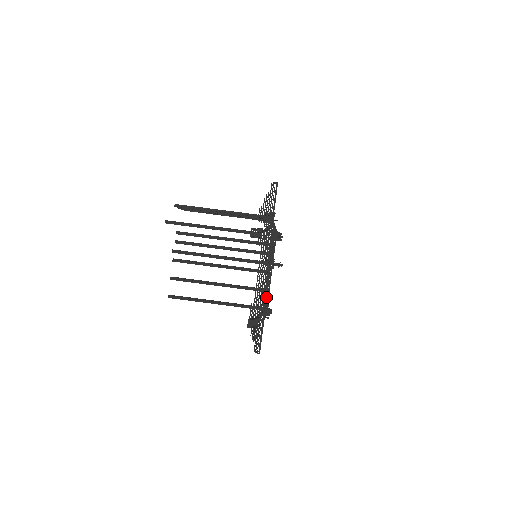
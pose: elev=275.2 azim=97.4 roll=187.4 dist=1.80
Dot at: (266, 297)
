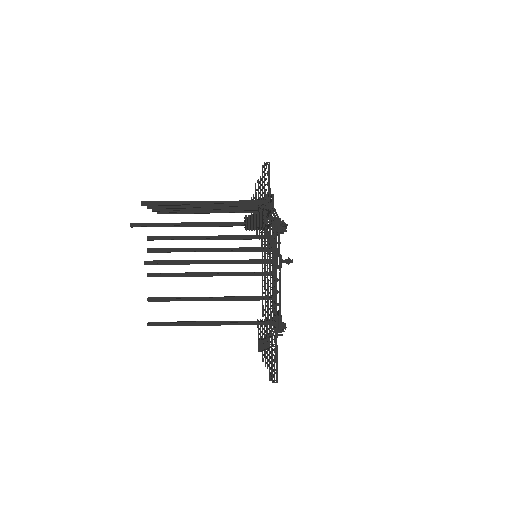
Dot at: occluded
